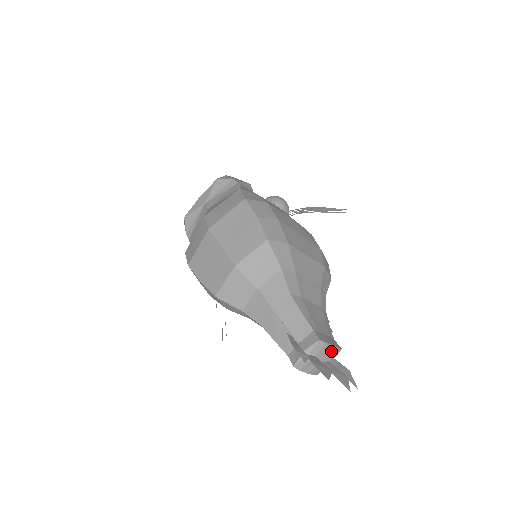
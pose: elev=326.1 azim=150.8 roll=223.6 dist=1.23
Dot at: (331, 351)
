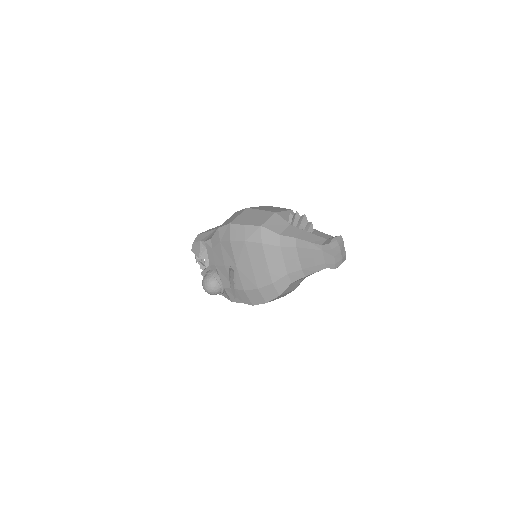
Dot at: (344, 252)
